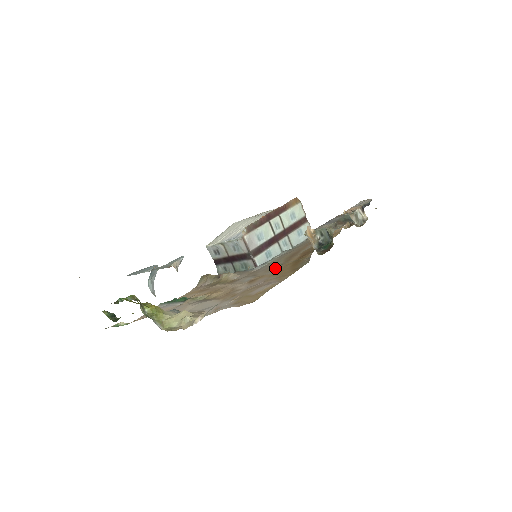
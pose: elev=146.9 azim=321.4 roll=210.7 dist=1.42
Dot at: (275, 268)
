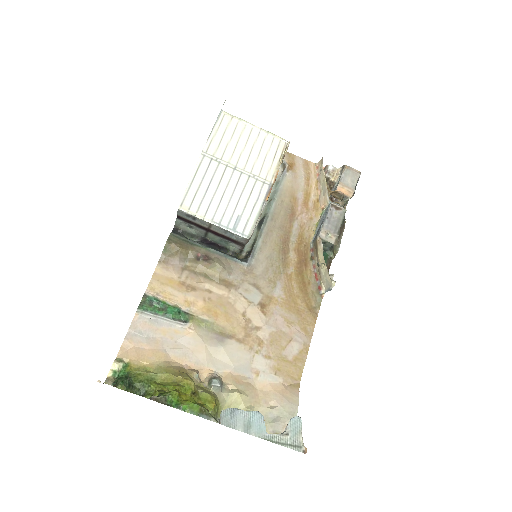
Dot at: (278, 281)
